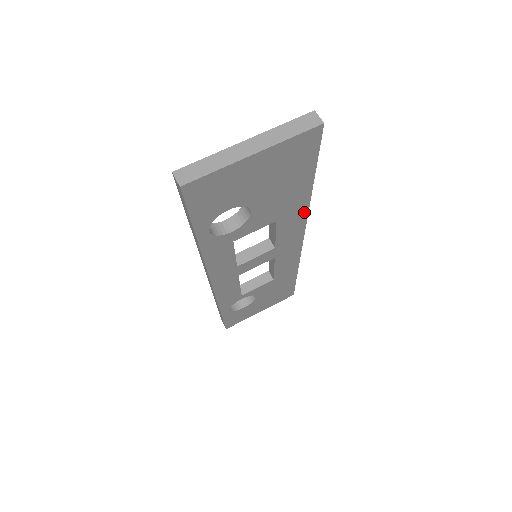
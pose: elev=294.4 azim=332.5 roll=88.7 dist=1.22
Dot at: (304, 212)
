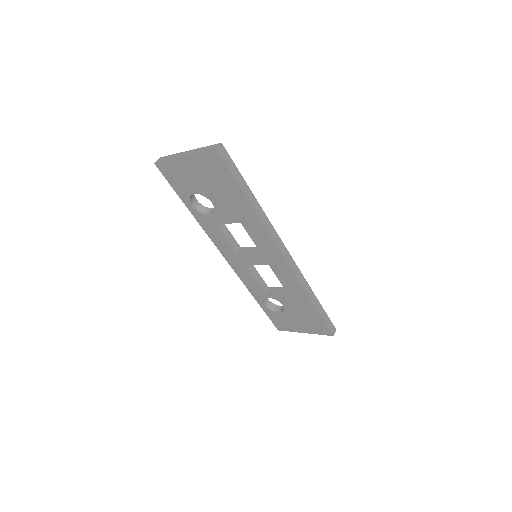
Dot at: (262, 226)
